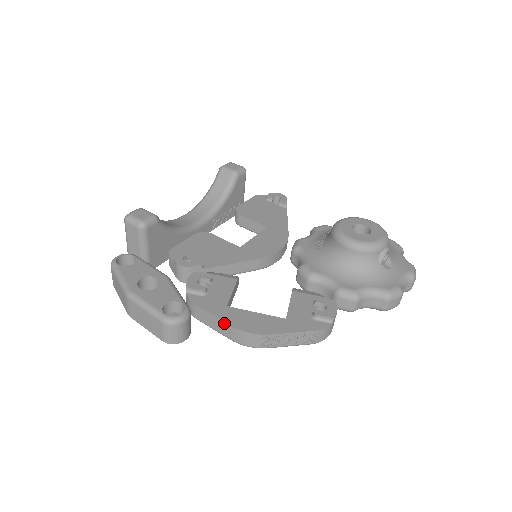
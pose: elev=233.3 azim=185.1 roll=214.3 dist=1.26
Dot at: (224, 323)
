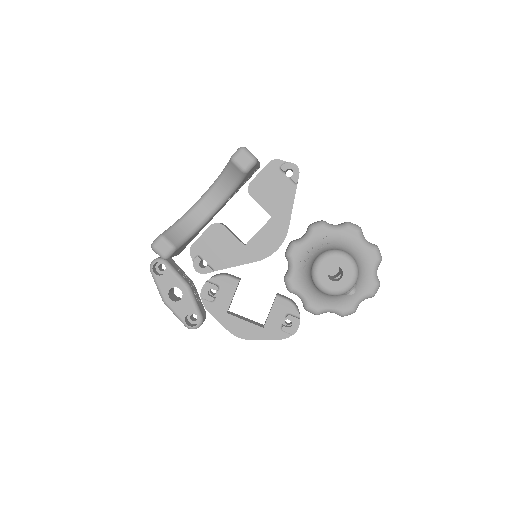
Dot at: (224, 326)
